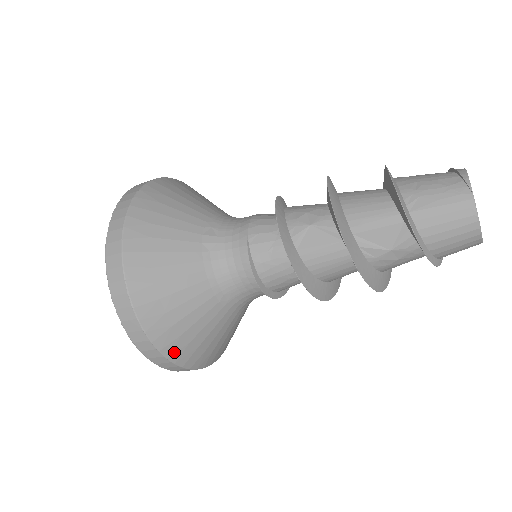
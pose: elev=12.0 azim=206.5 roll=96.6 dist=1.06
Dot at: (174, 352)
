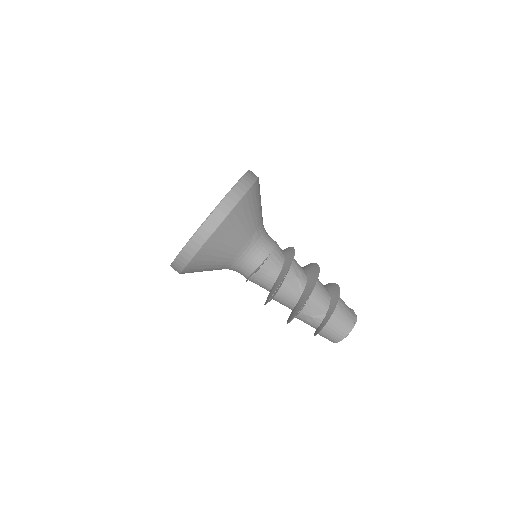
Dot at: (193, 263)
